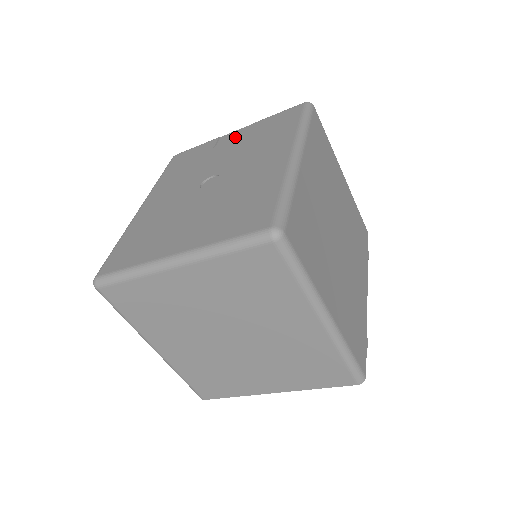
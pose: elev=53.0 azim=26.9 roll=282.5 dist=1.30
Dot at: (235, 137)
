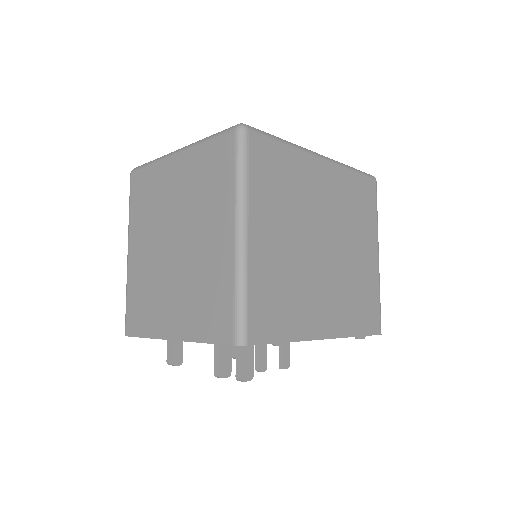
Dot at: occluded
